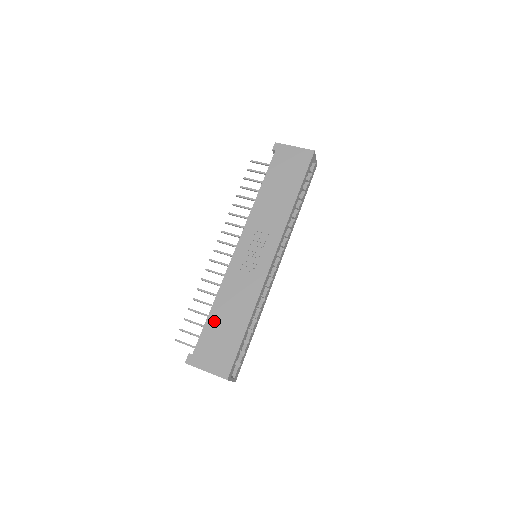
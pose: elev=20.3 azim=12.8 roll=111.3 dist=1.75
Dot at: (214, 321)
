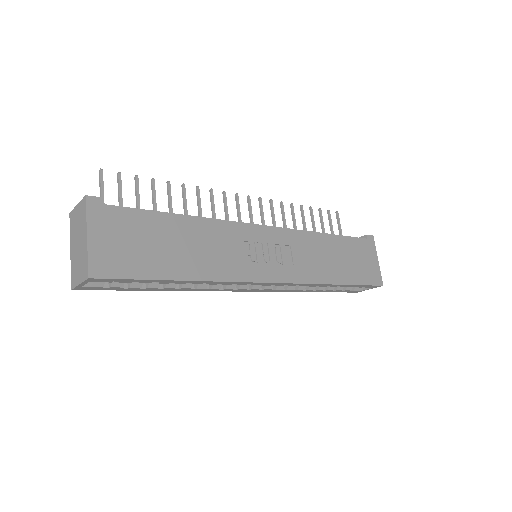
Dot at: (166, 225)
